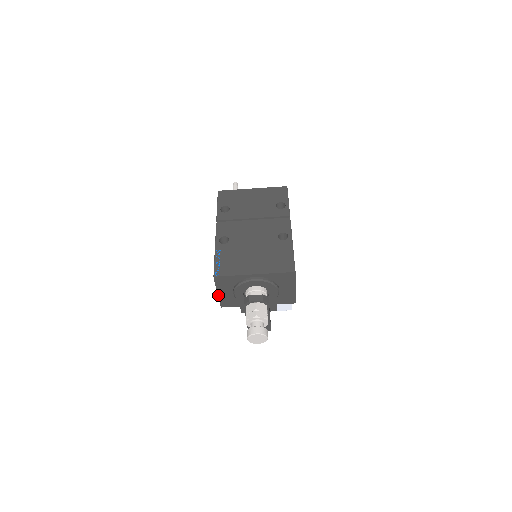
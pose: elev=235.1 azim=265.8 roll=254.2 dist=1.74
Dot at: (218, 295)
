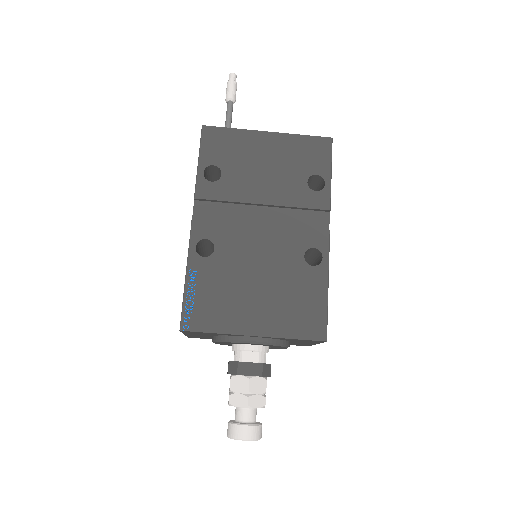
Dot at: (185, 334)
